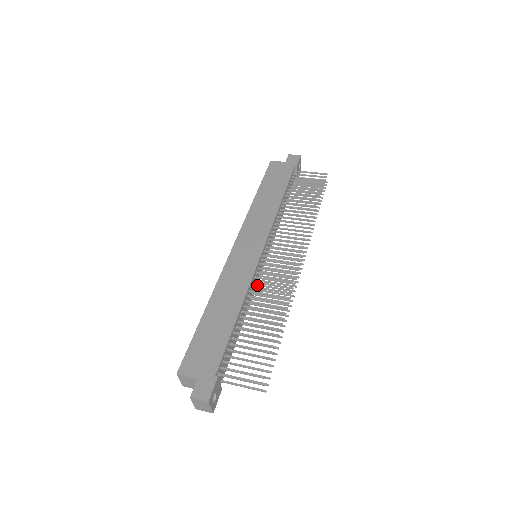
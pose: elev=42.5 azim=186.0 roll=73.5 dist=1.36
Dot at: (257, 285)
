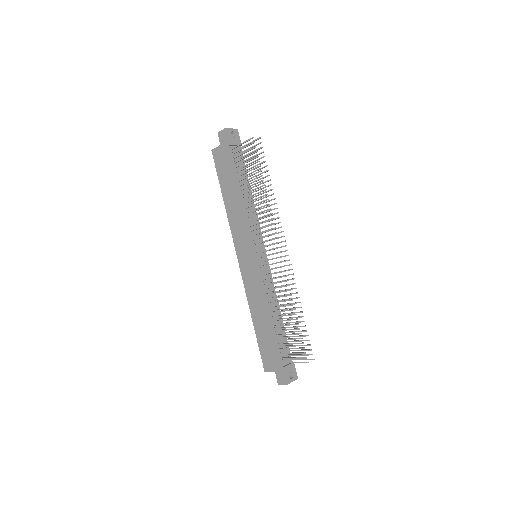
Dot at: occluded
